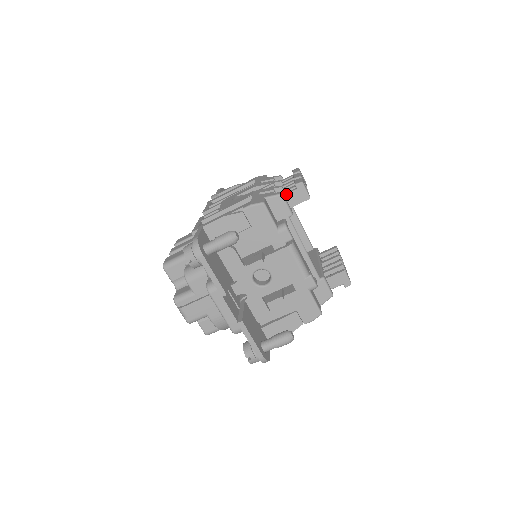
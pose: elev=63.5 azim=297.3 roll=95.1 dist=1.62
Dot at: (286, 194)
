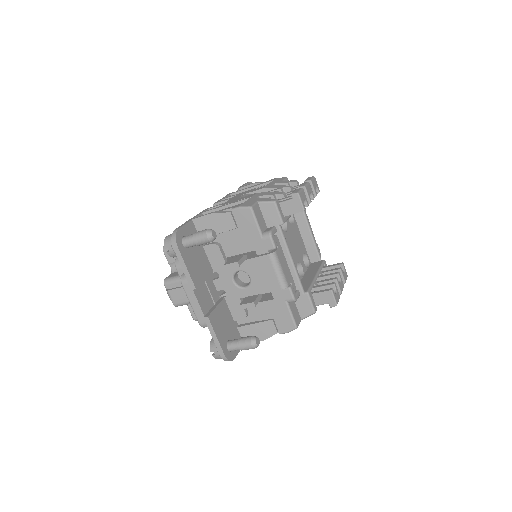
Dot at: (281, 202)
